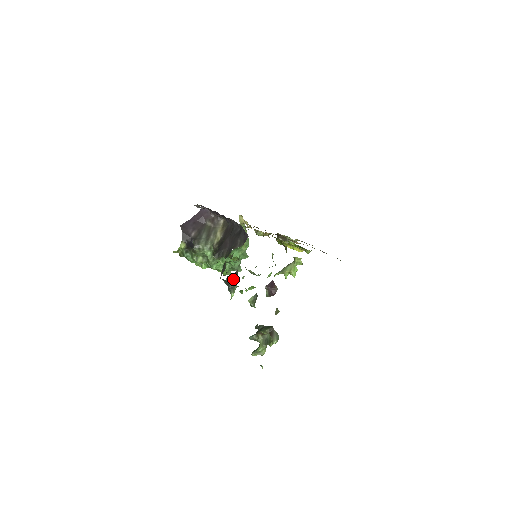
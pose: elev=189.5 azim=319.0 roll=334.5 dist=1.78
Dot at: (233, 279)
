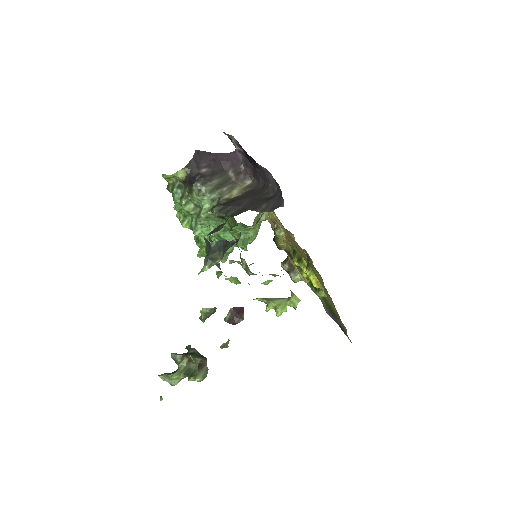
Dot at: (222, 248)
